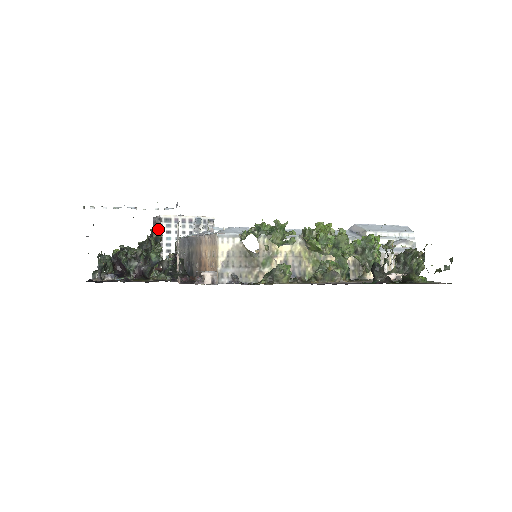
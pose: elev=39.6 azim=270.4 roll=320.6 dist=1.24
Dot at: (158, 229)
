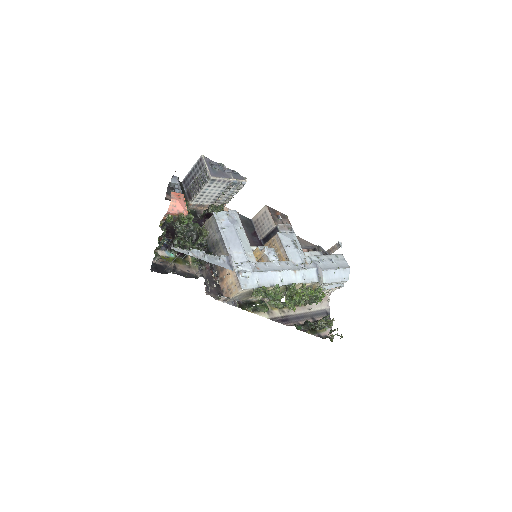
Dot at: (207, 232)
